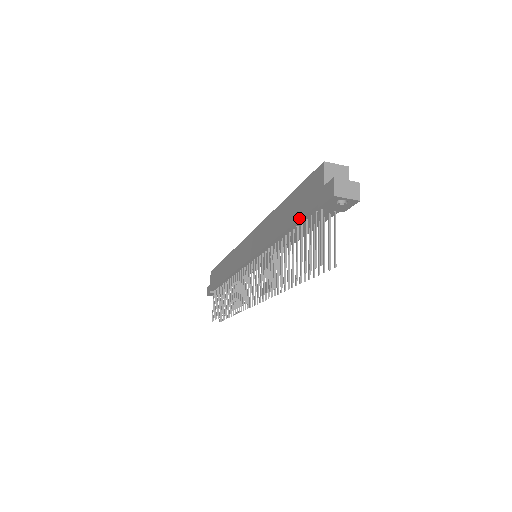
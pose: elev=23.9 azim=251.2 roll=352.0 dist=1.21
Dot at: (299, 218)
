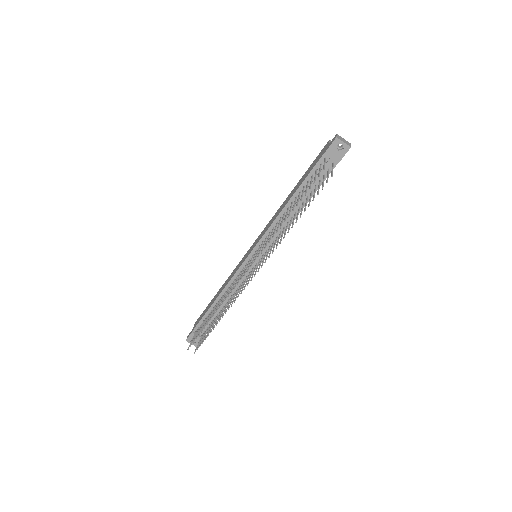
Dot at: (307, 175)
